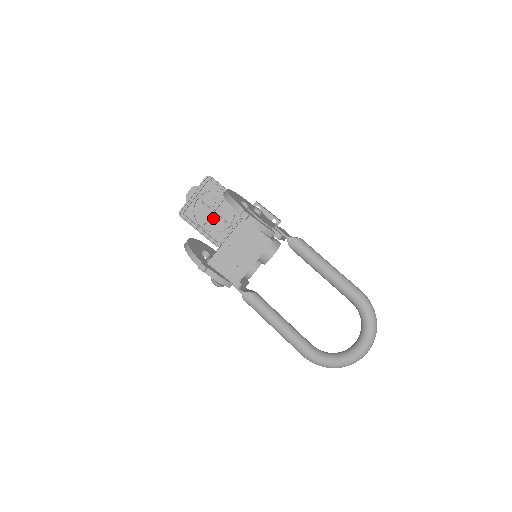
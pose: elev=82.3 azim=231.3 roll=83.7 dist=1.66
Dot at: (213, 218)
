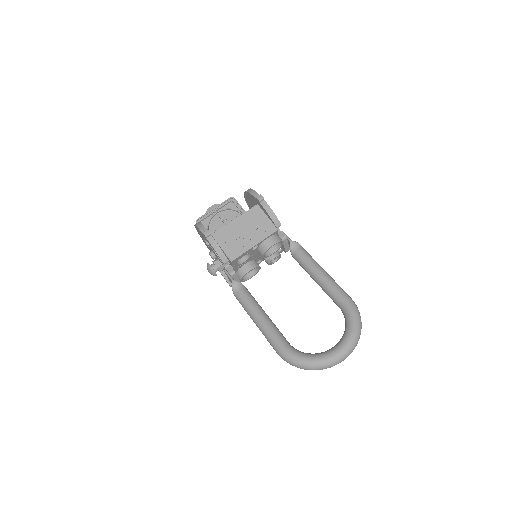
Dot at: occluded
